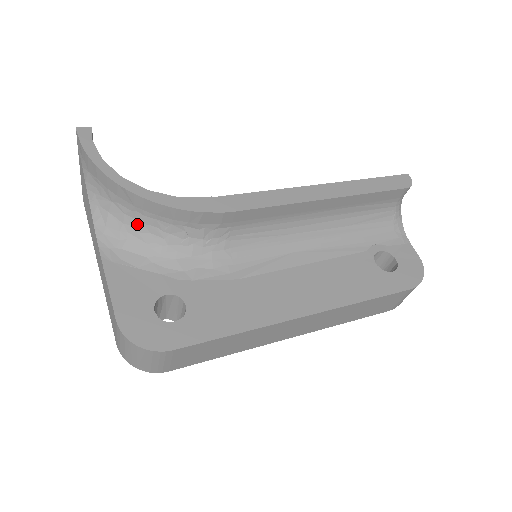
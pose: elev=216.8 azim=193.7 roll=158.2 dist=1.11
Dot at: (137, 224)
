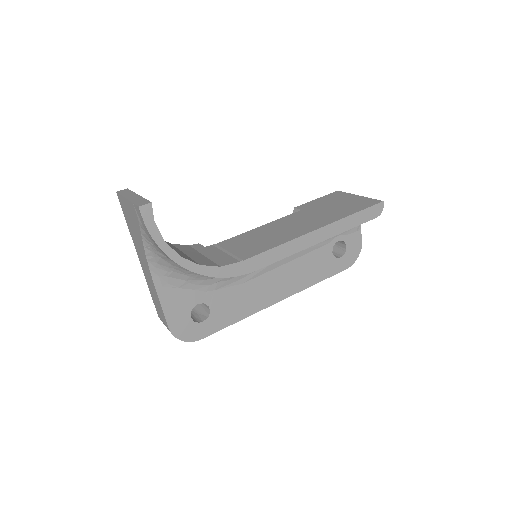
Dot at: (183, 268)
